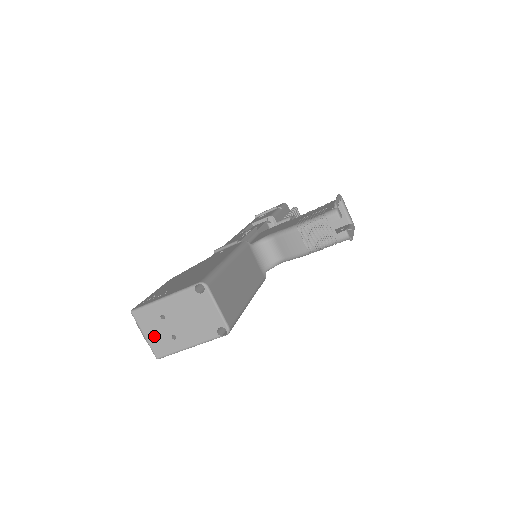
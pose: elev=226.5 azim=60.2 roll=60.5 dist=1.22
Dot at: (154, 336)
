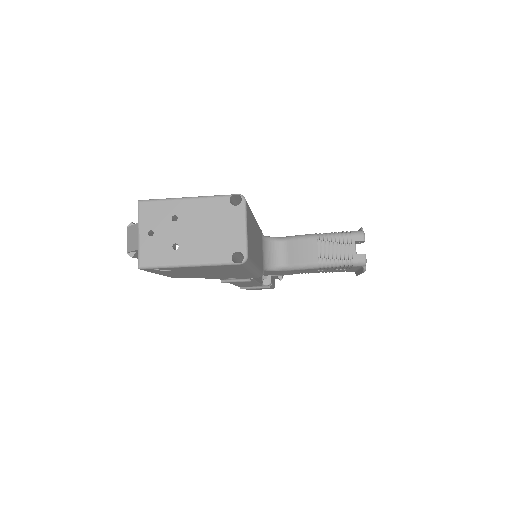
Dot at: (151, 238)
